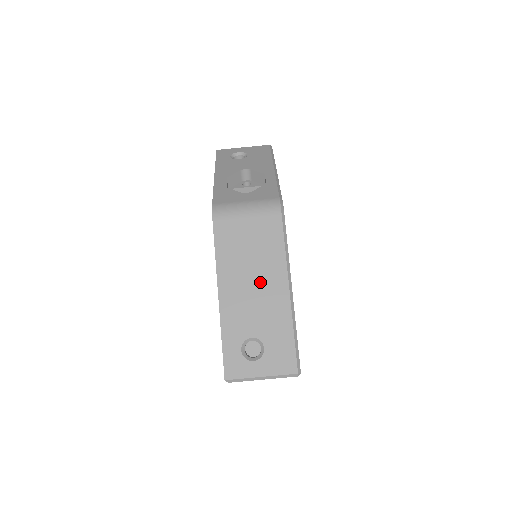
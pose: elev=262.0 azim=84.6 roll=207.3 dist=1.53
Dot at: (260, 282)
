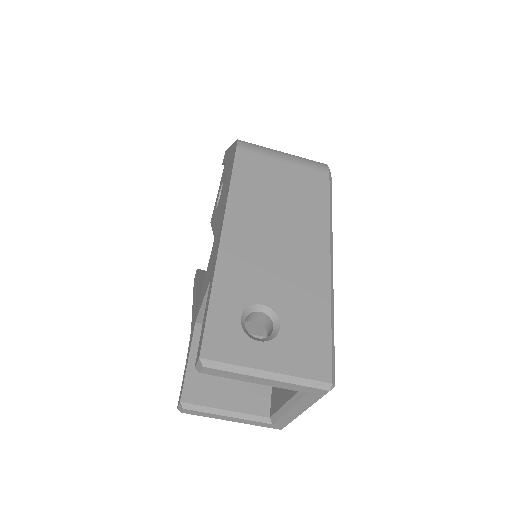
Dot at: (289, 236)
